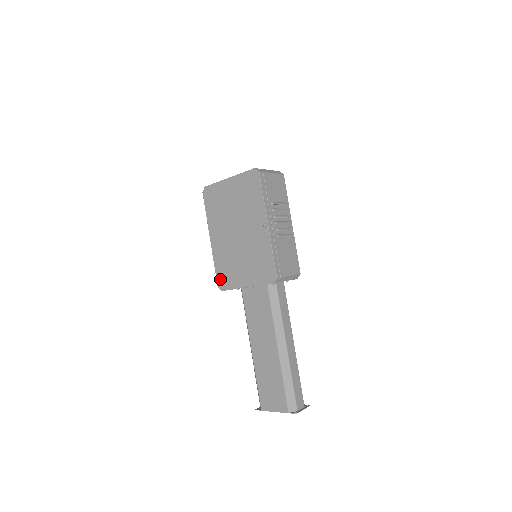
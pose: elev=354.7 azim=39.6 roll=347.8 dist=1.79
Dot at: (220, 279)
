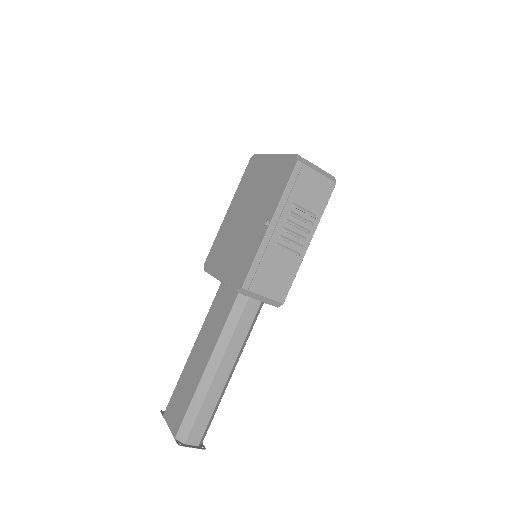
Dot at: (209, 257)
